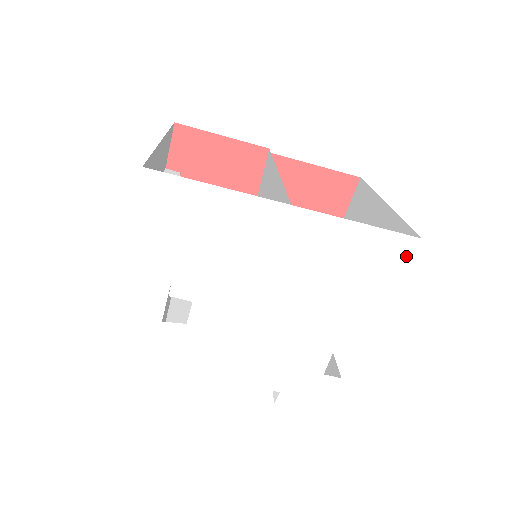
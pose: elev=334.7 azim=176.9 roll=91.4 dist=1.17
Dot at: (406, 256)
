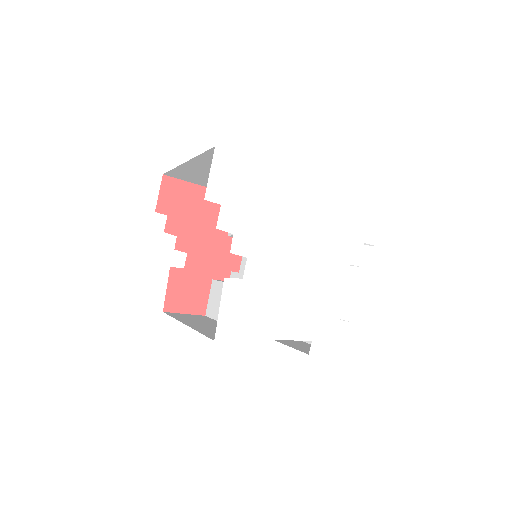
Dot at: (376, 216)
